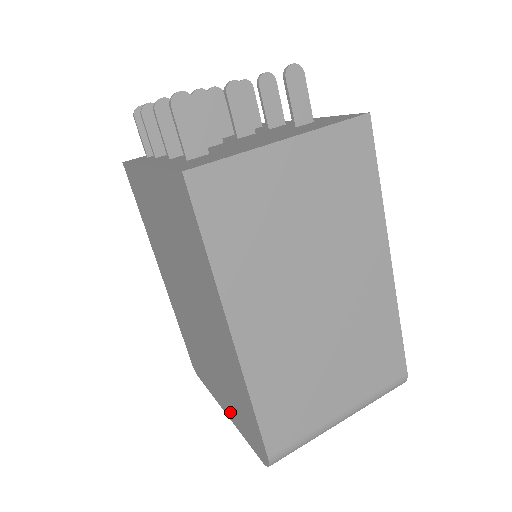
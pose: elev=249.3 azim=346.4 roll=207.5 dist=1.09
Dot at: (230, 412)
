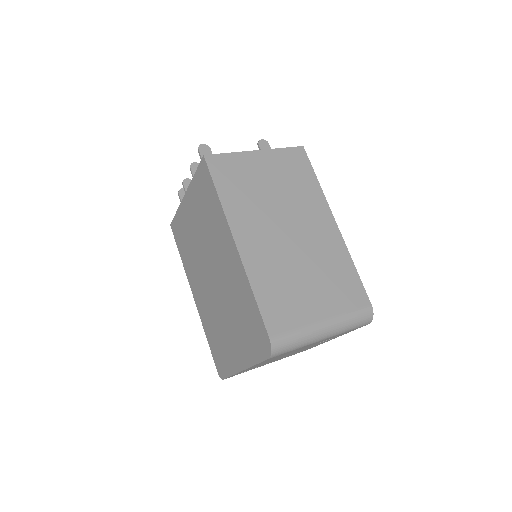
Dot at: (245, 355)
